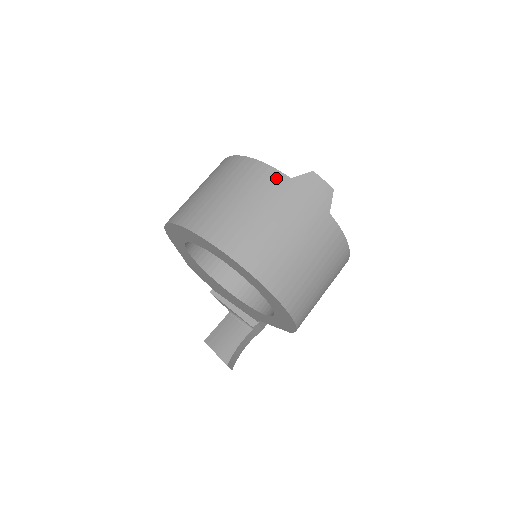
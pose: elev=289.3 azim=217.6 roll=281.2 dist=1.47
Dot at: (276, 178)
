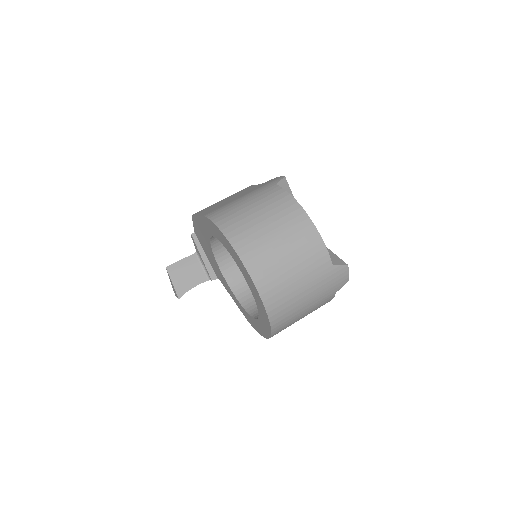
Dot at: (325, 261)
